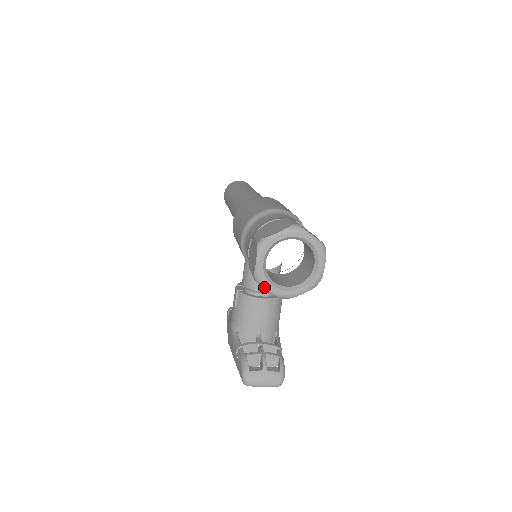
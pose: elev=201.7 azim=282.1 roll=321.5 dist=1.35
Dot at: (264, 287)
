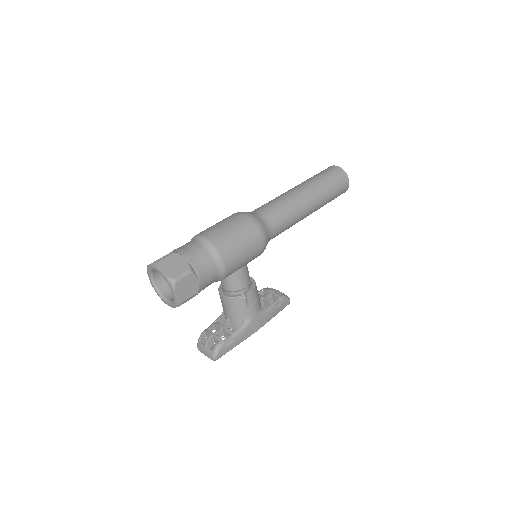
Dot at: (158, 295)
